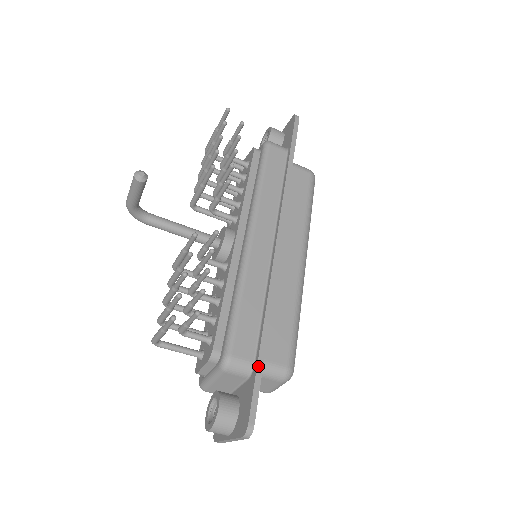
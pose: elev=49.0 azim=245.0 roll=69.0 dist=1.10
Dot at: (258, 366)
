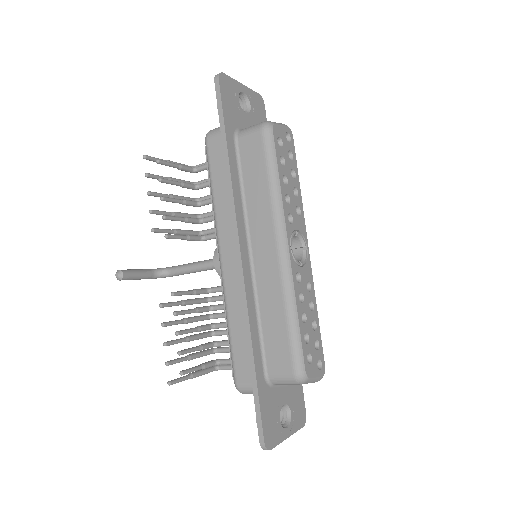
Dot at: (254, 390)
